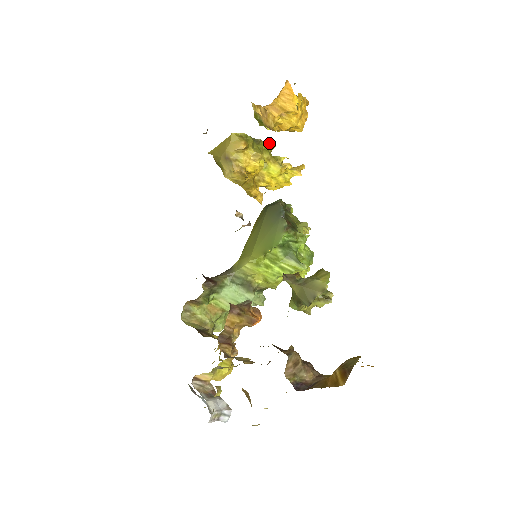
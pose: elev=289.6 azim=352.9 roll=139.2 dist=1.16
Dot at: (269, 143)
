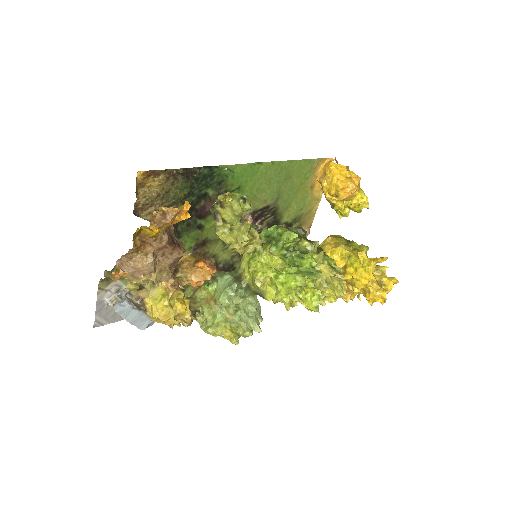
Dot at: (361, 245)
